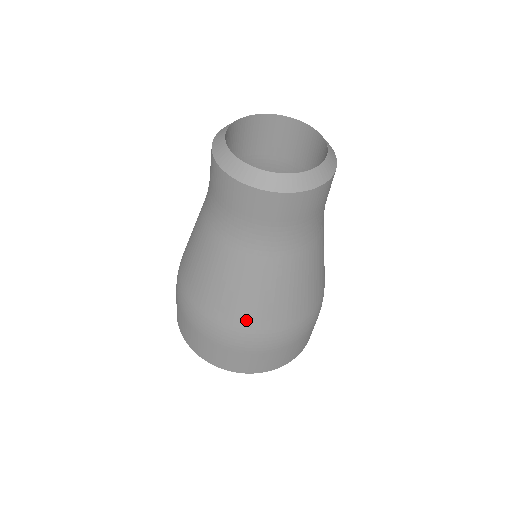
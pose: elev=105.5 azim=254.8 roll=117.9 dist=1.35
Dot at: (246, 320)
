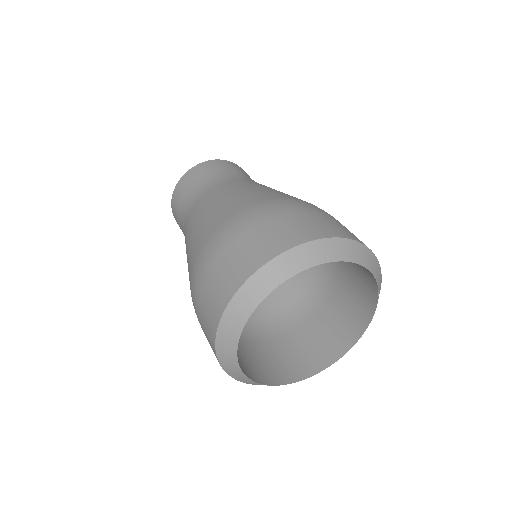
Dot at: (280, 195)
